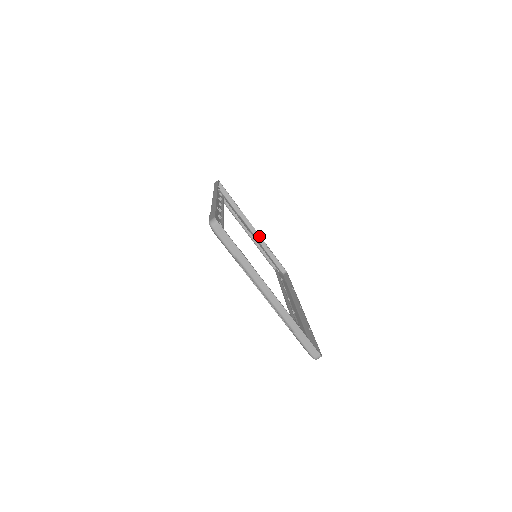
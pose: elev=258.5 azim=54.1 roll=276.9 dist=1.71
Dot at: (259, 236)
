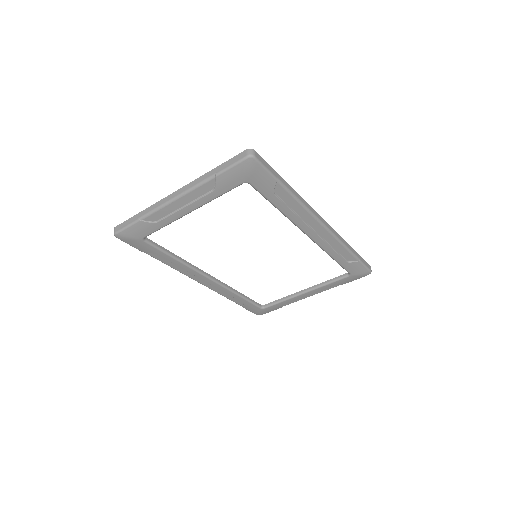
Dot at: occluded
